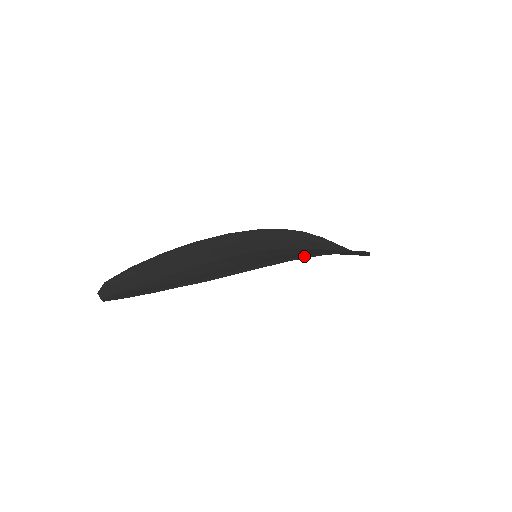
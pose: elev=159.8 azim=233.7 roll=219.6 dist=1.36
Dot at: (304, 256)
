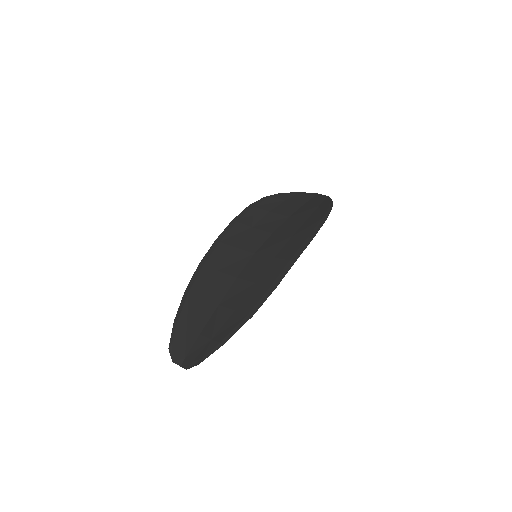
Dot at: (300, 248)
